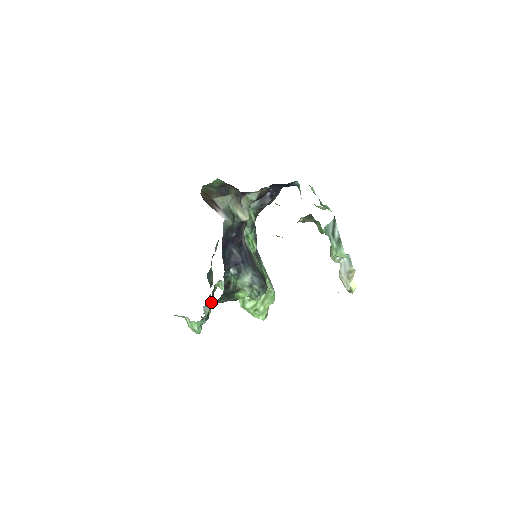
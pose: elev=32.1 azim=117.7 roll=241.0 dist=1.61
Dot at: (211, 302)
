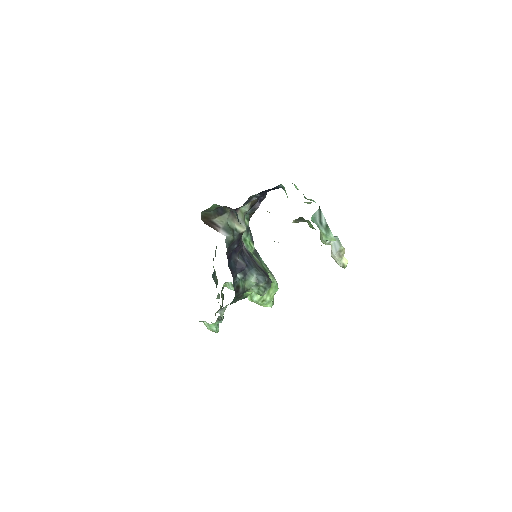
Dot at: occluded
